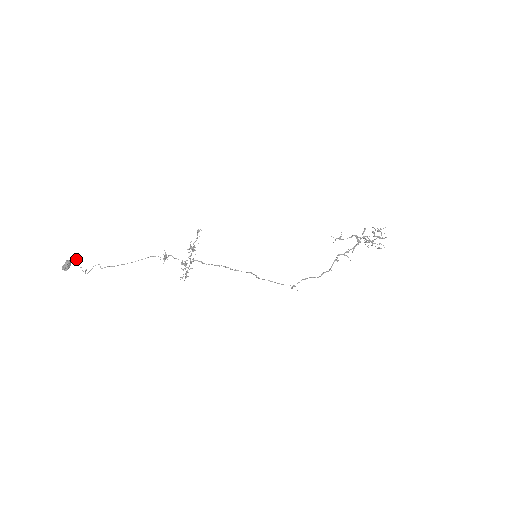
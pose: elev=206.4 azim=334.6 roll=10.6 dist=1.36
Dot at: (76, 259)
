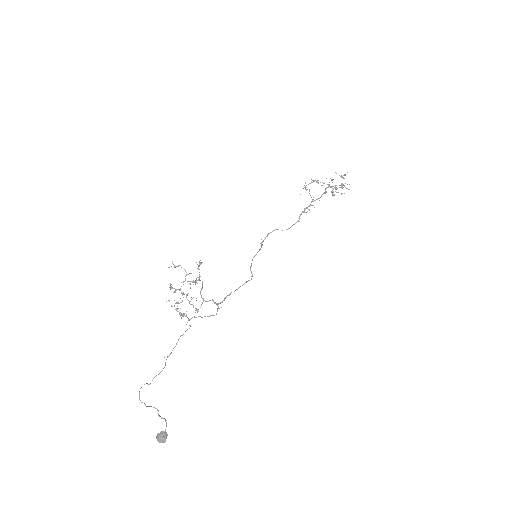
Dot at: (166, 424)
